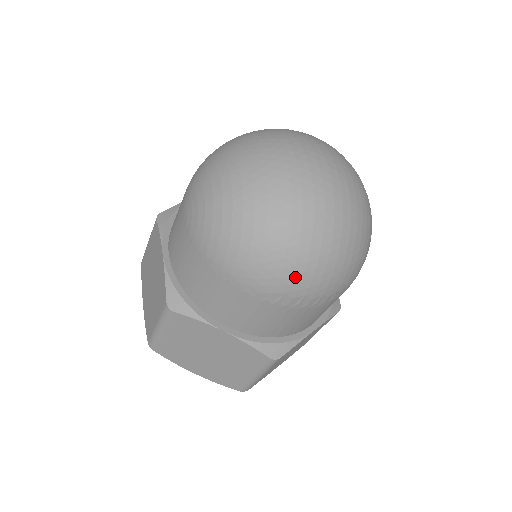
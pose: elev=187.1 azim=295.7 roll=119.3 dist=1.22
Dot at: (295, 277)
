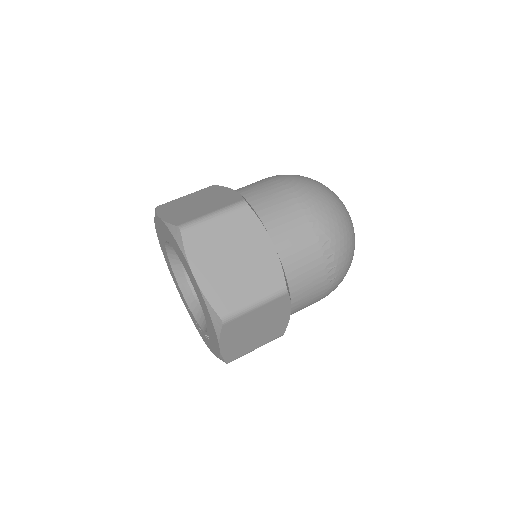
Dot at: (340, 235)
